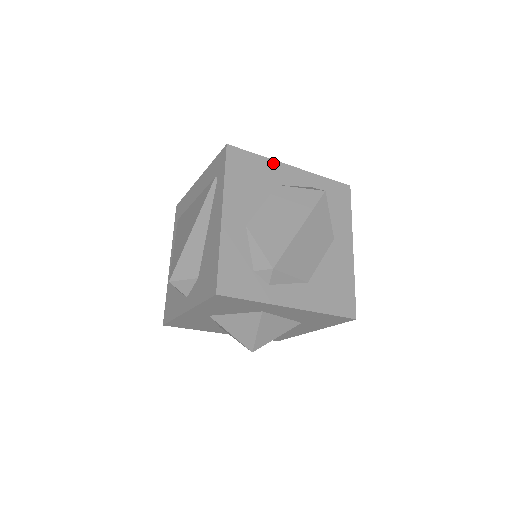
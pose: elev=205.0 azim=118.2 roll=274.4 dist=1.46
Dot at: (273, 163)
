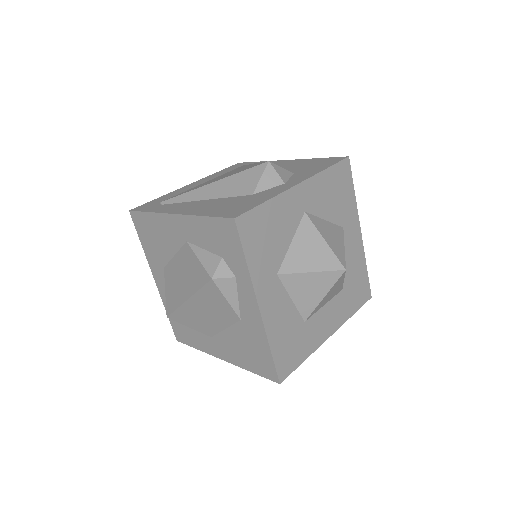
Dot at: occluded
